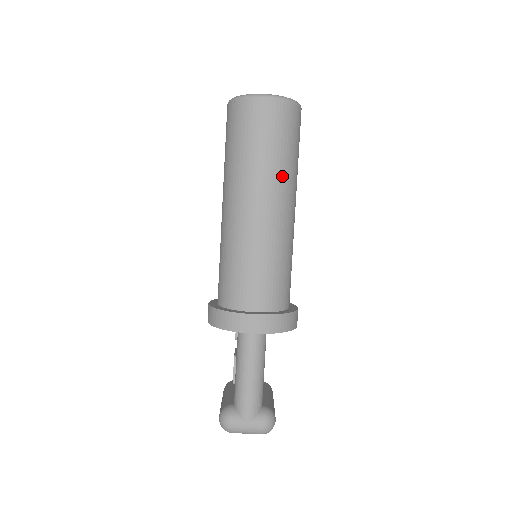
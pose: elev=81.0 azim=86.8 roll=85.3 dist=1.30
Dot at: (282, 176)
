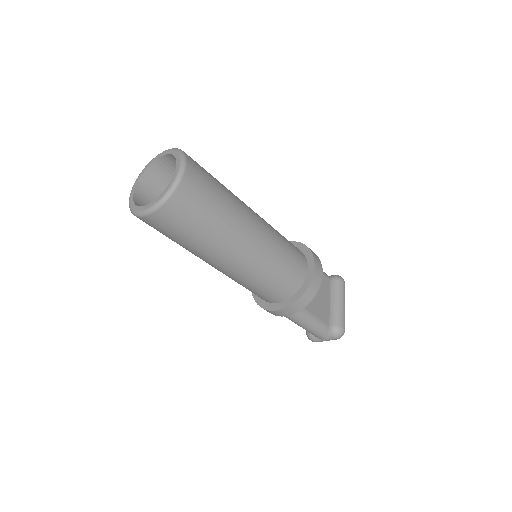
Dot at: (219, 241)
